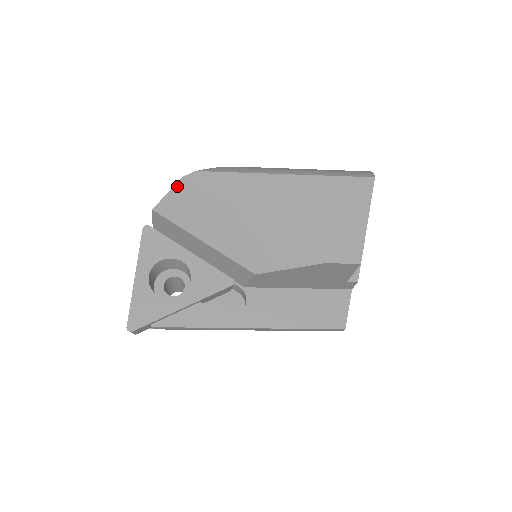
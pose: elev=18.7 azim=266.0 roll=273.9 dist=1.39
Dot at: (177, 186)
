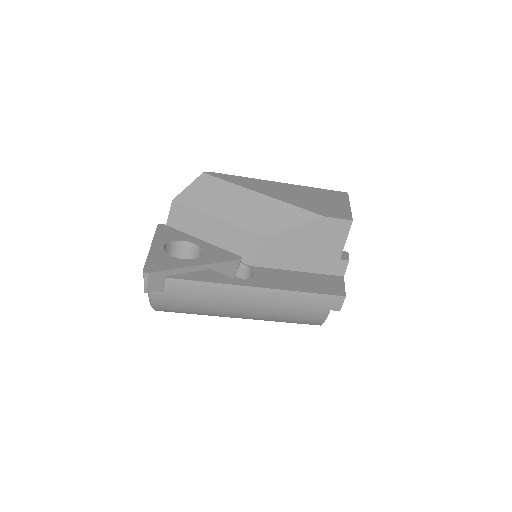
Dot at: (197, 180)
